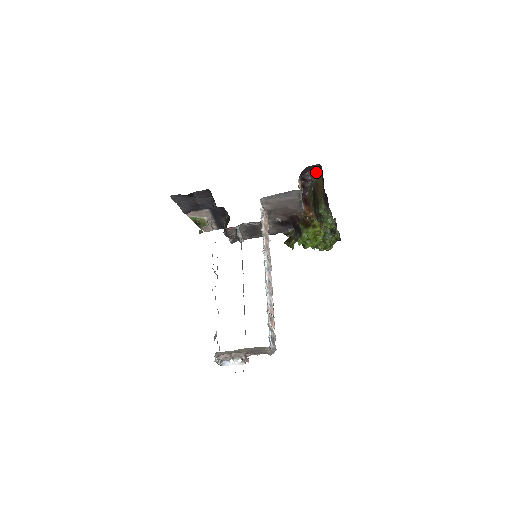
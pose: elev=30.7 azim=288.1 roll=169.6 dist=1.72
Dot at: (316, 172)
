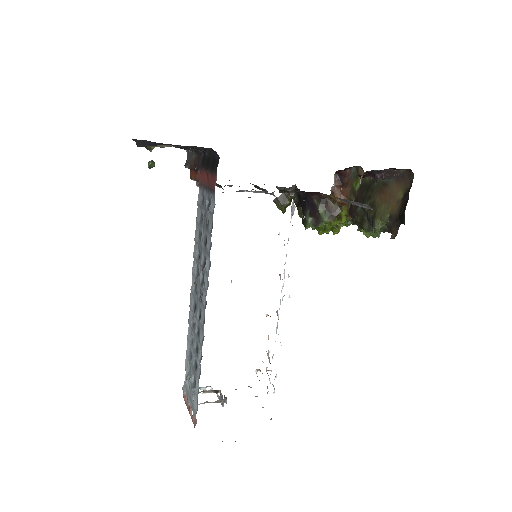
Dot at: (397, 174)
